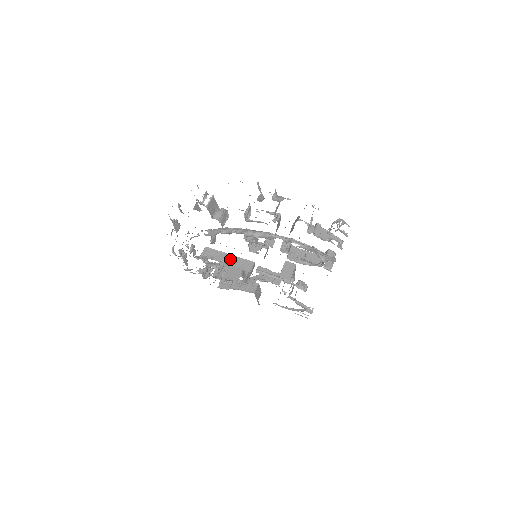
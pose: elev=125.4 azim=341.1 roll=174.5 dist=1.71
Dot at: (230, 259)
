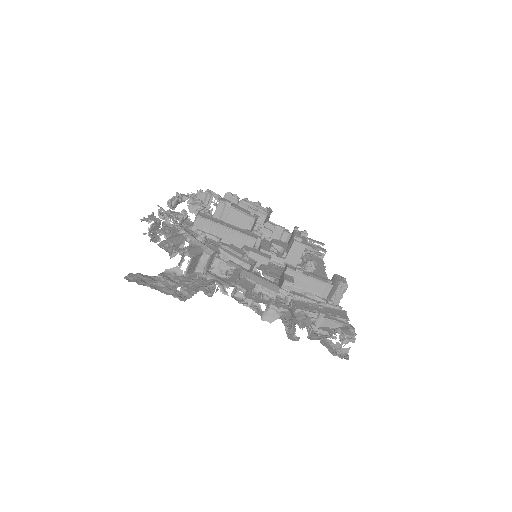
Dot at: (228, 234)
